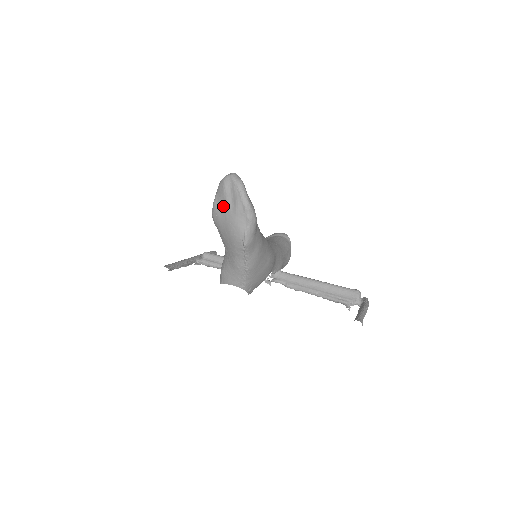
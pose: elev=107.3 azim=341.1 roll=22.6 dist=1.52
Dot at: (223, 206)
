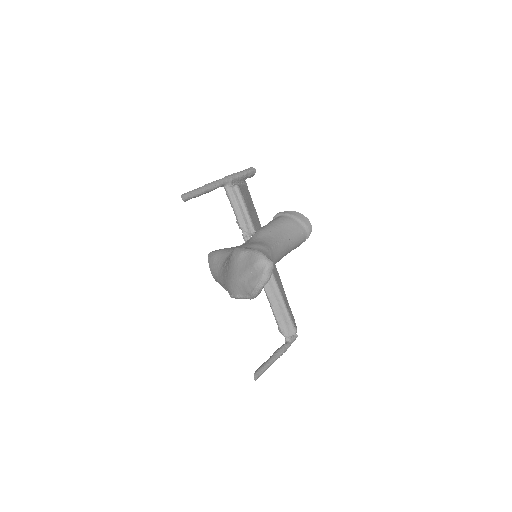
Dot at: (242, 267)
